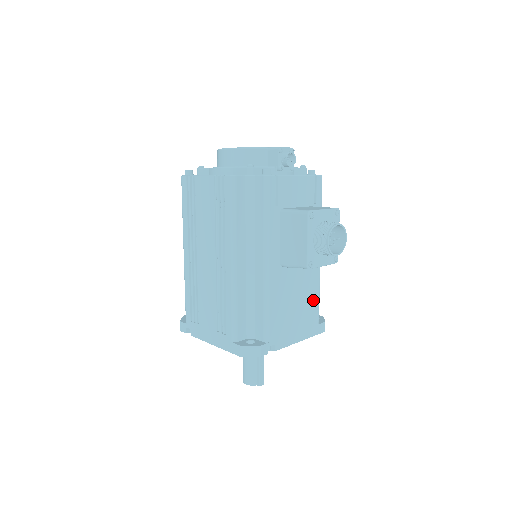
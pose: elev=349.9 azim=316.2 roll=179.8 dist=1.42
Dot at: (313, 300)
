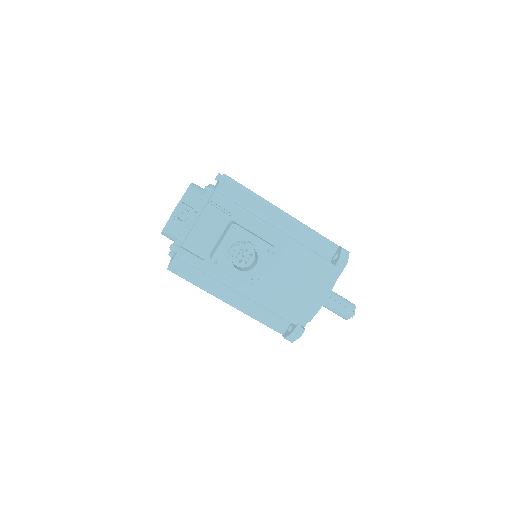
Dot at: (308, 262)
